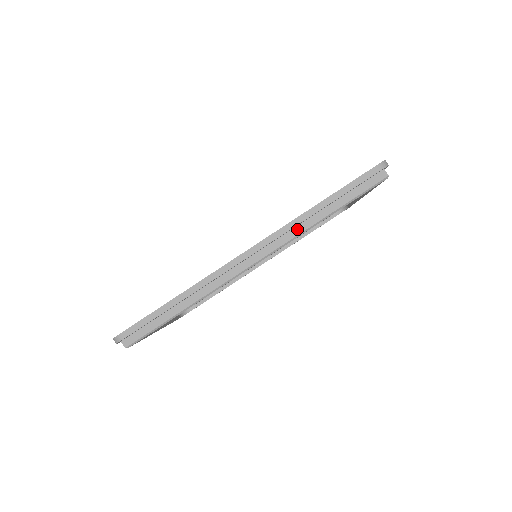
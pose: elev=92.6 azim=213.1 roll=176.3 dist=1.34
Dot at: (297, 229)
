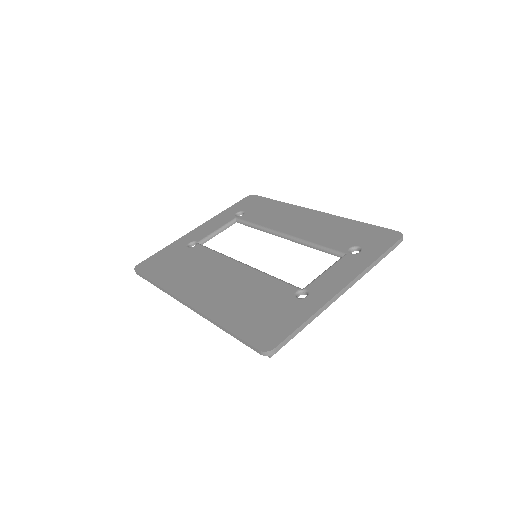
Dot at: occluded
